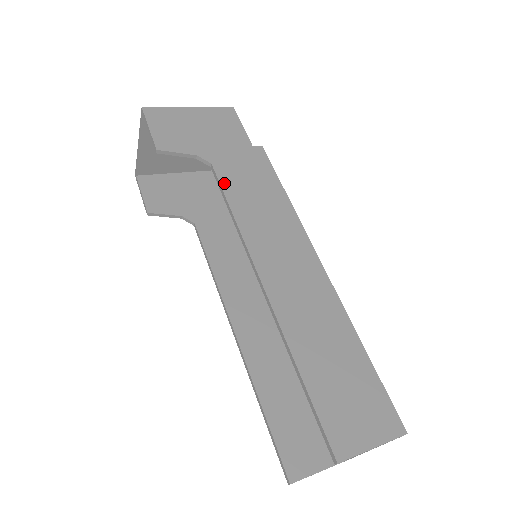
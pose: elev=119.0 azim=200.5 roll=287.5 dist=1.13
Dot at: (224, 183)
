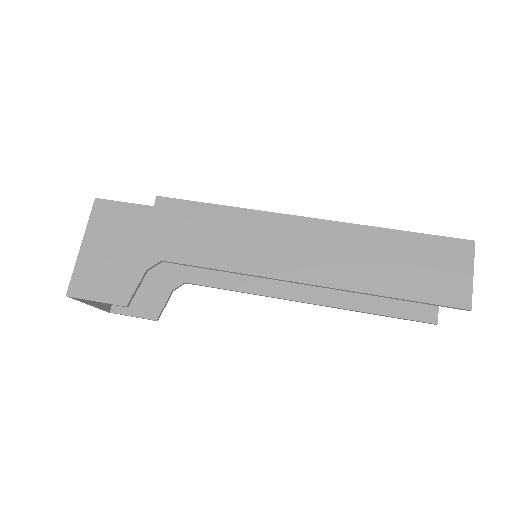
Dot at: (188, 260)
